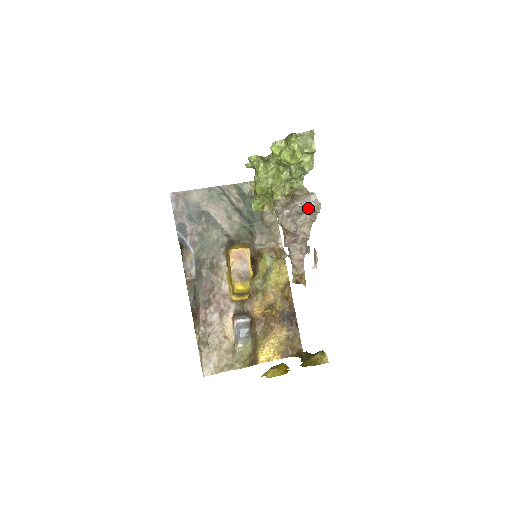
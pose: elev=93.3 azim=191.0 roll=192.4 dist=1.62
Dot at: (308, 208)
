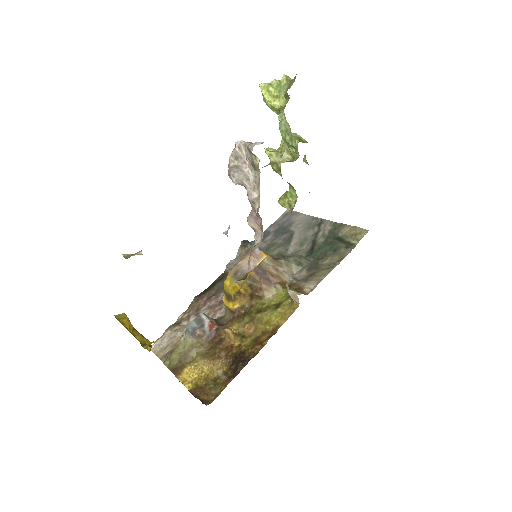
Dot at: (257, 158)
